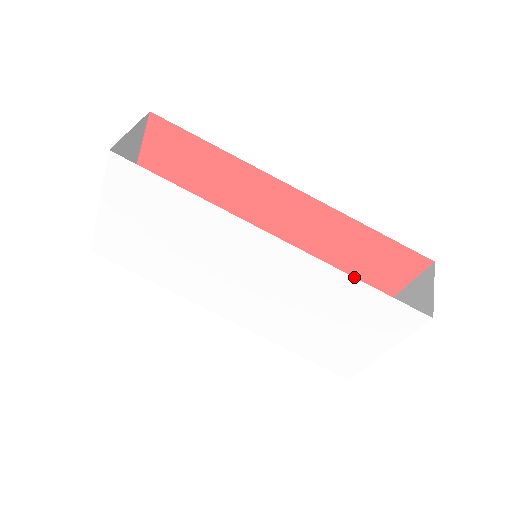
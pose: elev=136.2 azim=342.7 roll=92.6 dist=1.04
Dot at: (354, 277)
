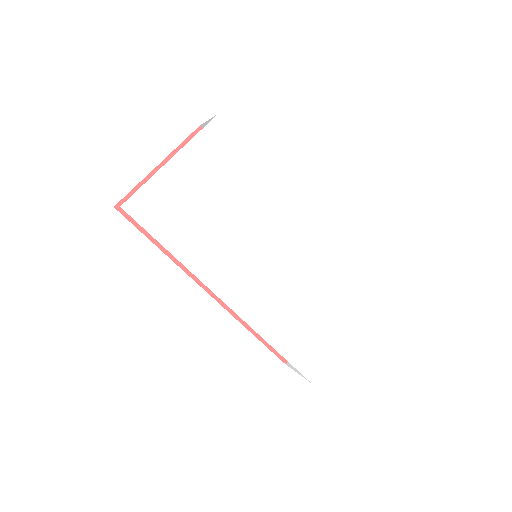
Dot at: (346, 260)
